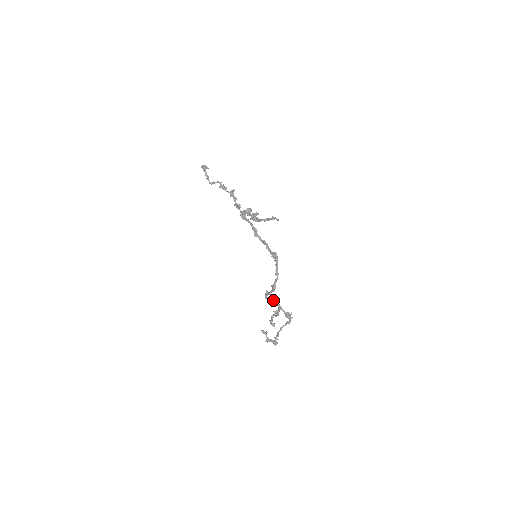
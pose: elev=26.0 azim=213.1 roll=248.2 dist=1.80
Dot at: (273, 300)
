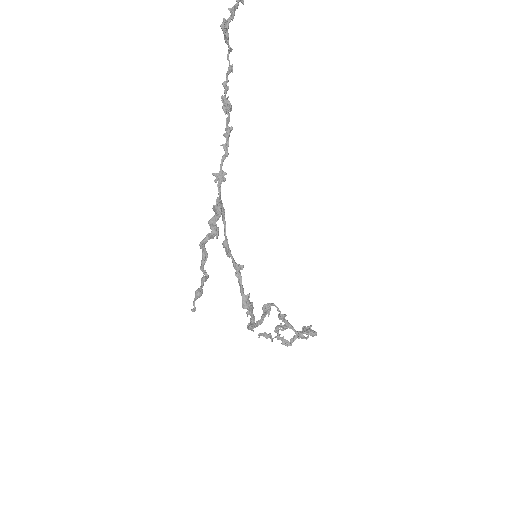
Dot at: (279, 314)
